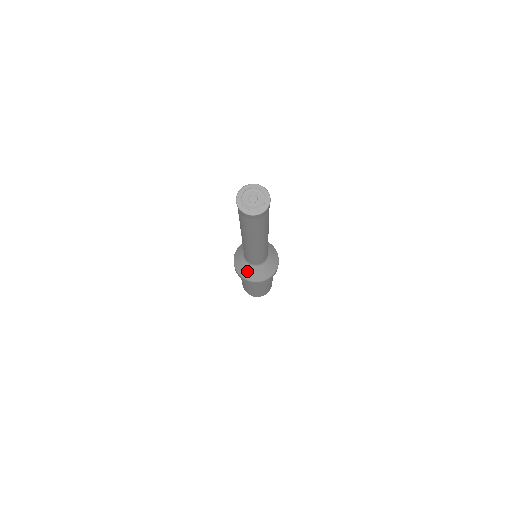
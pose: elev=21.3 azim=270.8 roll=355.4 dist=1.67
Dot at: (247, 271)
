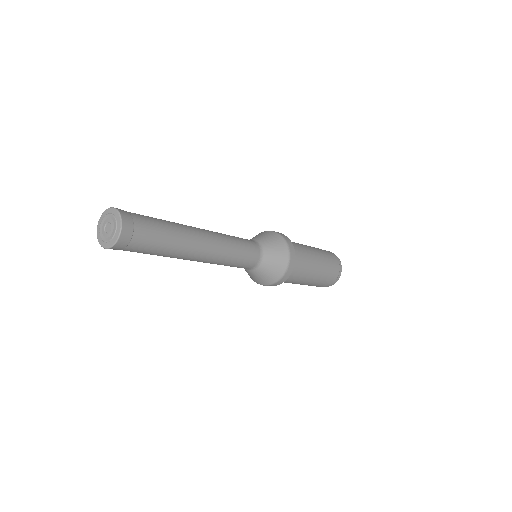
Dot at: (248, 273)
